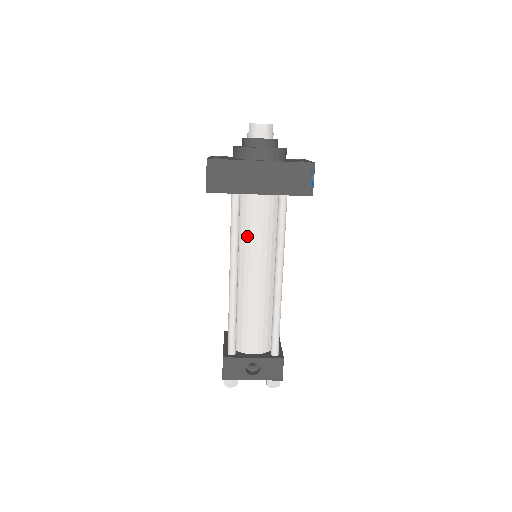
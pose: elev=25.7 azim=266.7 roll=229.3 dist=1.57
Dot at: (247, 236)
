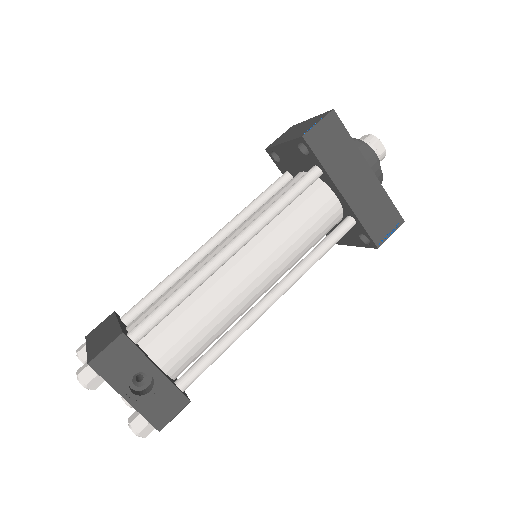
Dot at: (285, 222)
